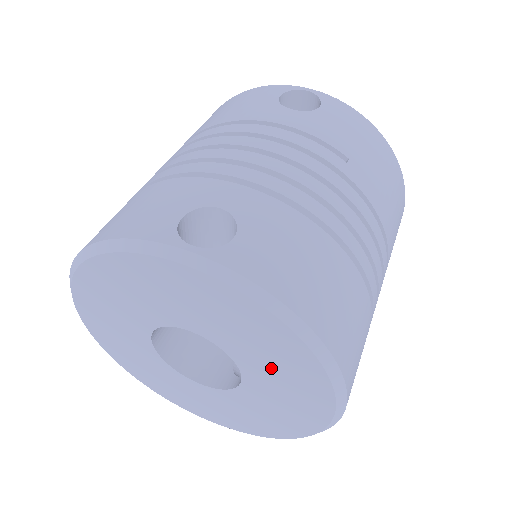
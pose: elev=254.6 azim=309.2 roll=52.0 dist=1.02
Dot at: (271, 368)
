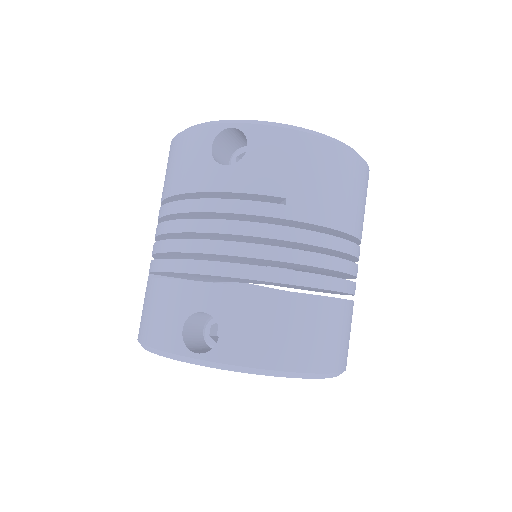
Dot at: occluded
